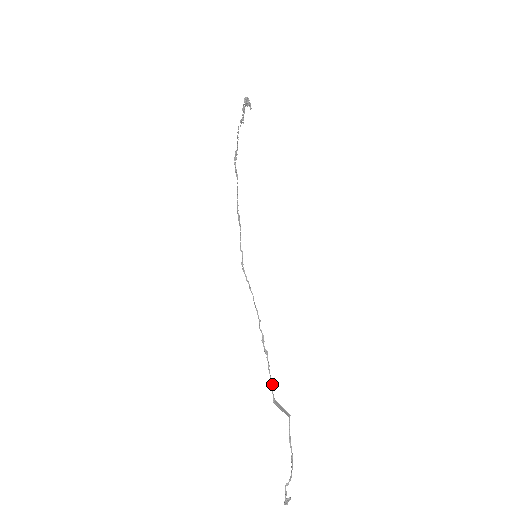
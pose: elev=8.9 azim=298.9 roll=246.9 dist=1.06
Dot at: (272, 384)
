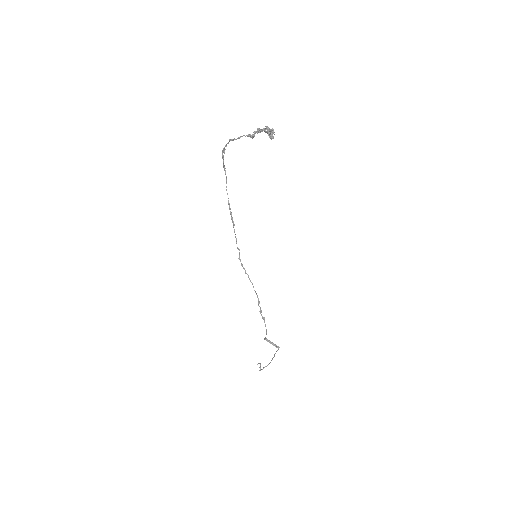
Dot at: (266, 333)
